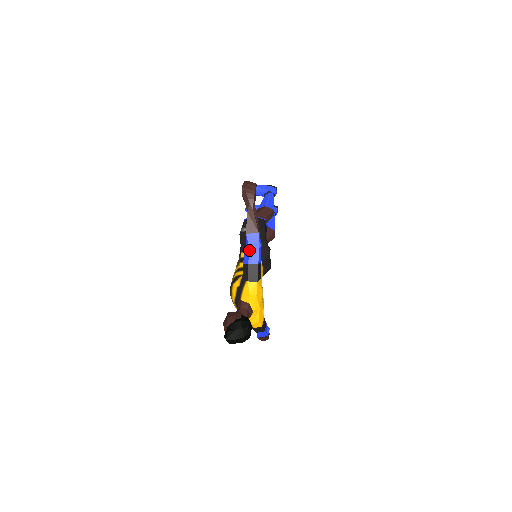
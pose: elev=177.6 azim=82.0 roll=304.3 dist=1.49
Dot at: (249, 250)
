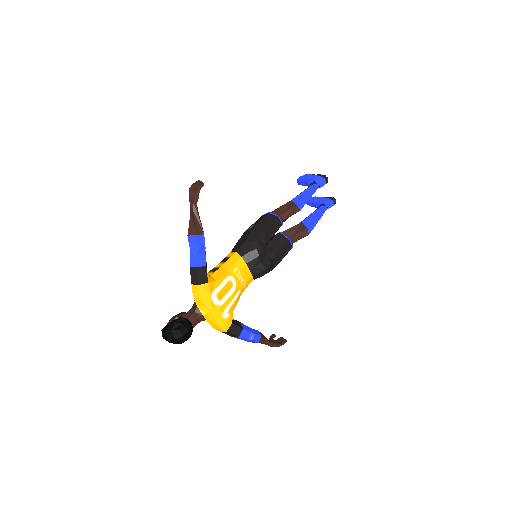
Dot at: (190, 252)
